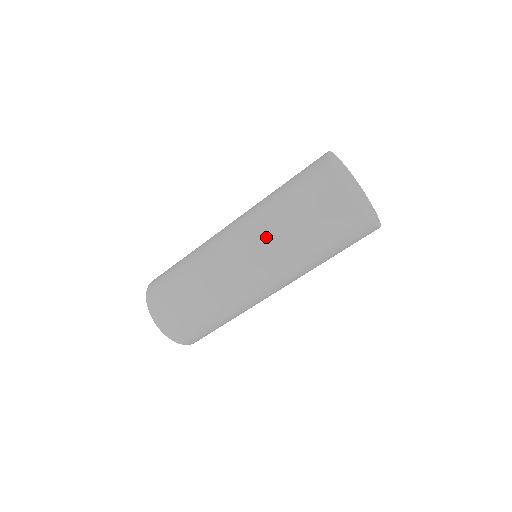
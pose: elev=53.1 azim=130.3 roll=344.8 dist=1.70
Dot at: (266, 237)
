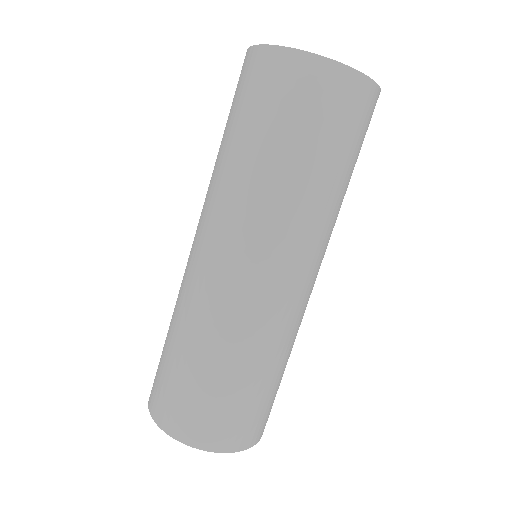
Dot at: occluded
